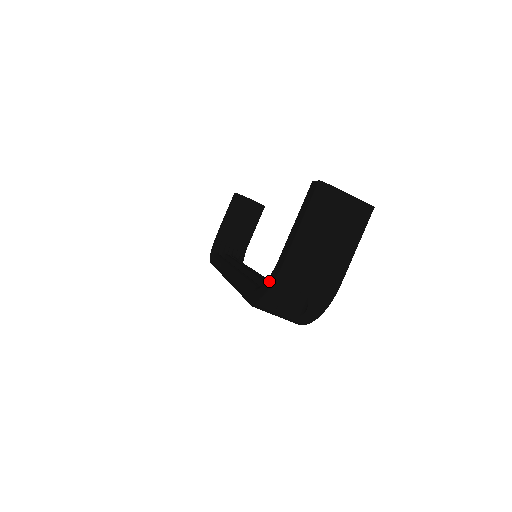
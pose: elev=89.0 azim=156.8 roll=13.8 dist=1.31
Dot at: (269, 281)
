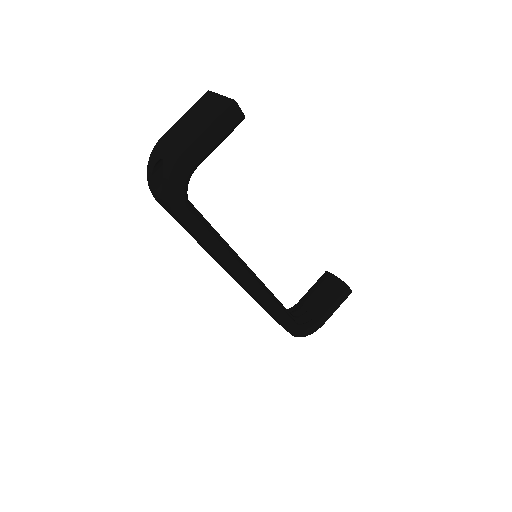
Dot at: occluded
